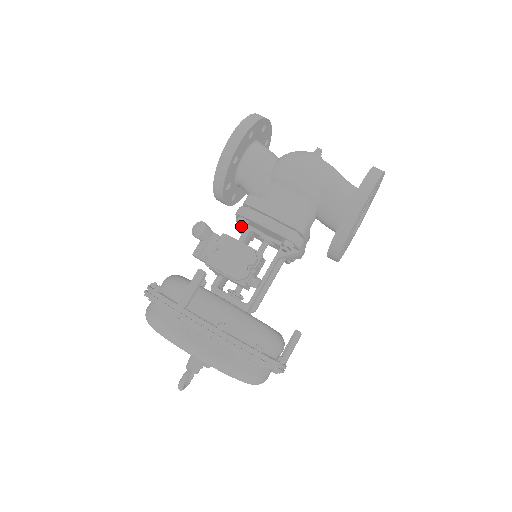
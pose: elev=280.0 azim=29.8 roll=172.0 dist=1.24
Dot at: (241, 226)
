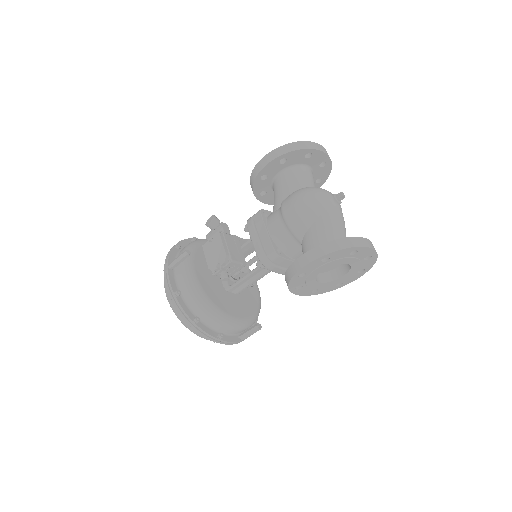
Dot at: (246, 230)
